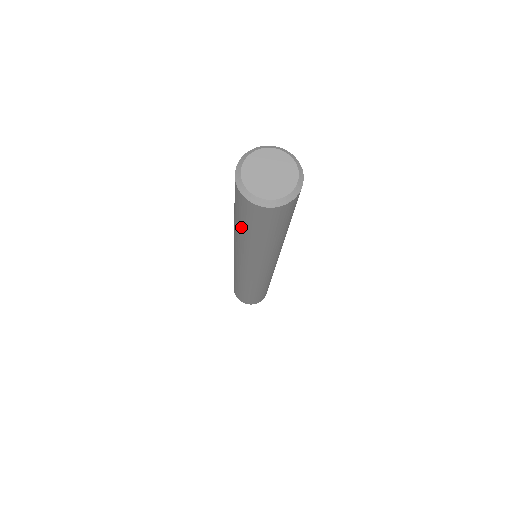
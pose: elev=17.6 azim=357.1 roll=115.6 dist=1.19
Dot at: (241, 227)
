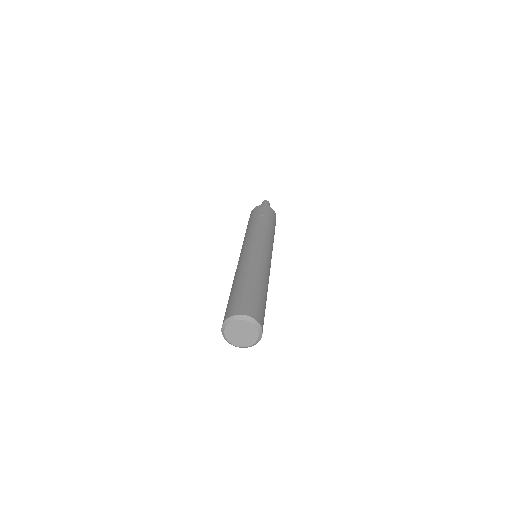
Dot at: occluded
